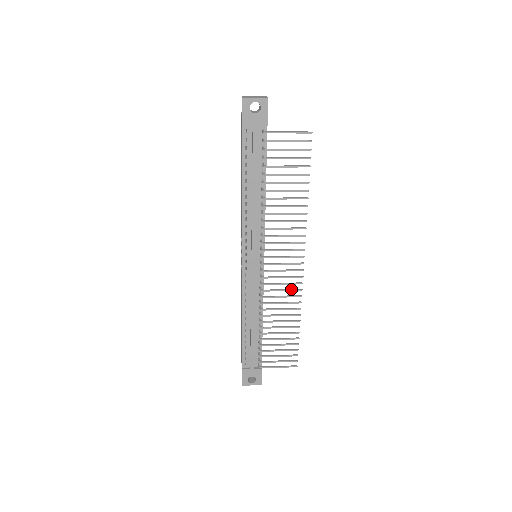
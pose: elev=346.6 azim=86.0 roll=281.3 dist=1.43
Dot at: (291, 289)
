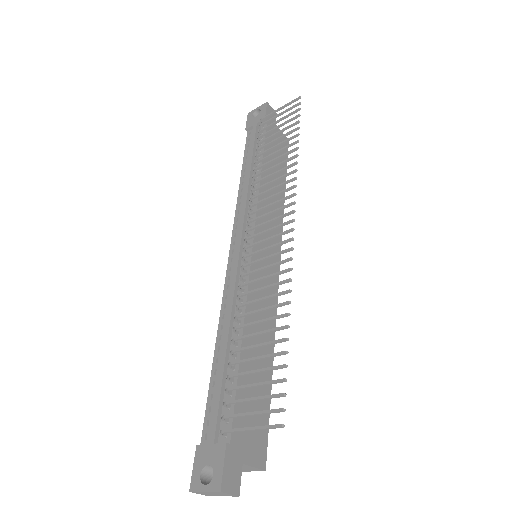
Dot at: (277, 262)
